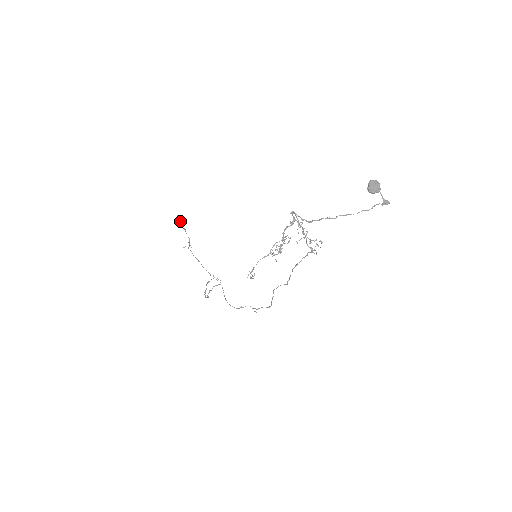
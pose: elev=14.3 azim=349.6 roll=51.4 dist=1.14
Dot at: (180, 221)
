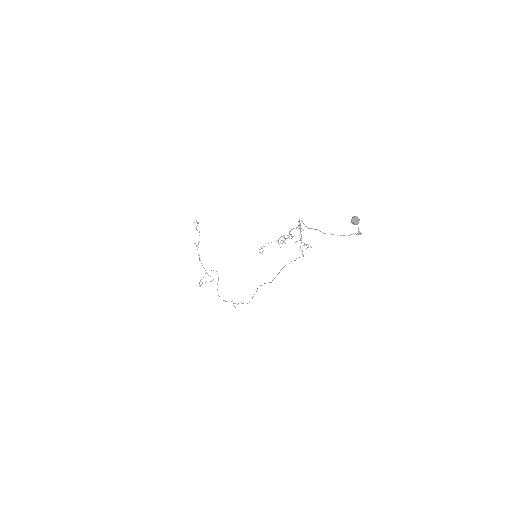
Dot at: (197, 225)
